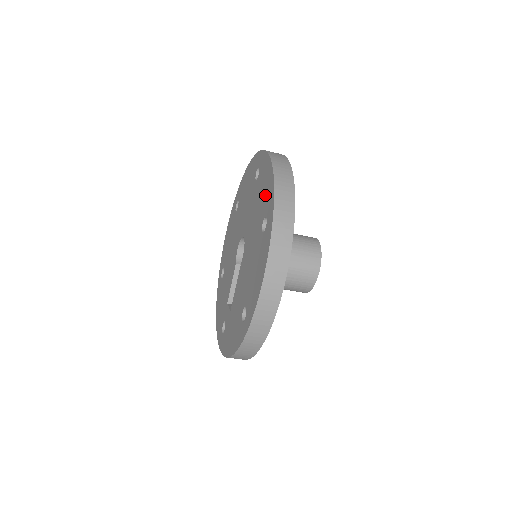
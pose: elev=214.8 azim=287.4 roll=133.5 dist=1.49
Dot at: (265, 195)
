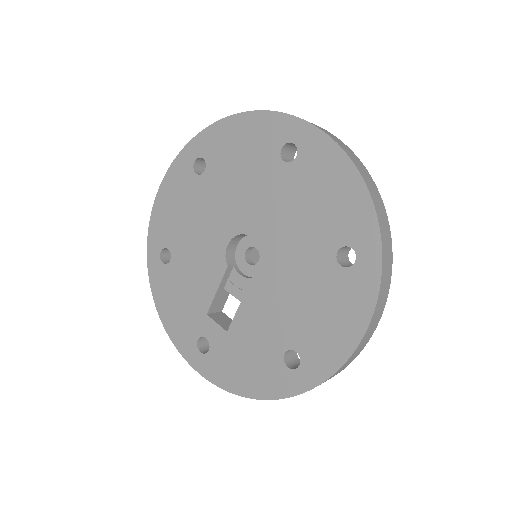
Dot at: (339, 209)
